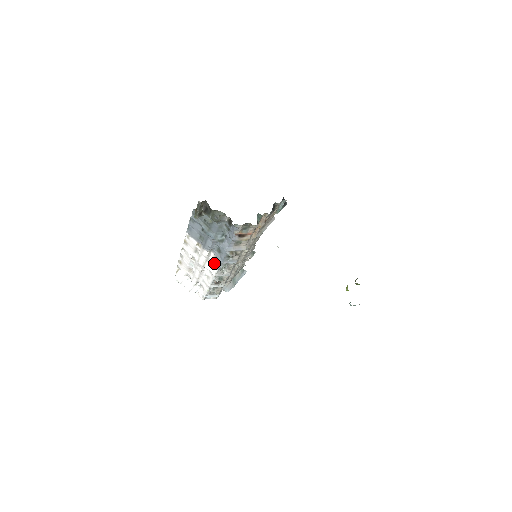
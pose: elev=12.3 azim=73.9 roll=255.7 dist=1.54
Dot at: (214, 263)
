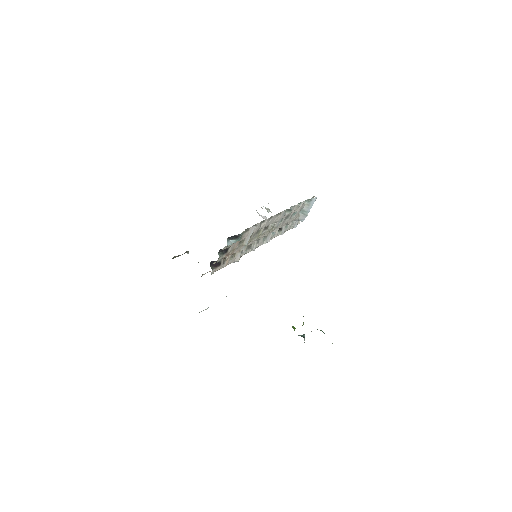
Dot at: occluded
